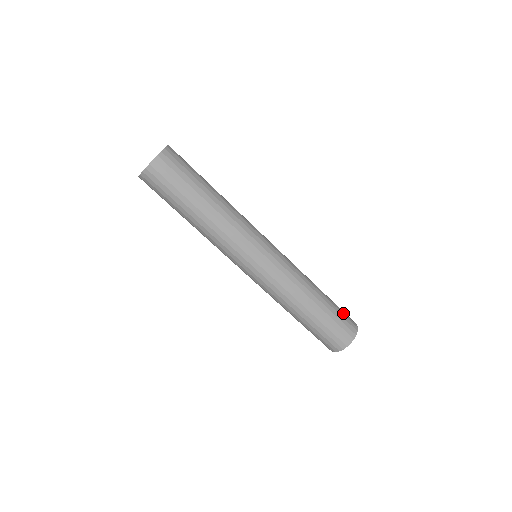
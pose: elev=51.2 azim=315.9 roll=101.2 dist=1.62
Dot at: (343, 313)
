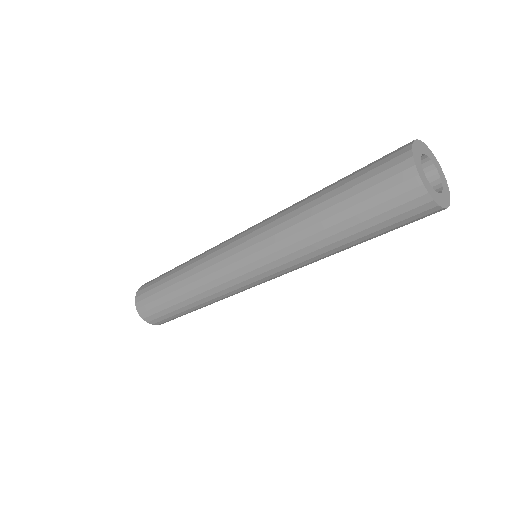
Dot at: occluded
